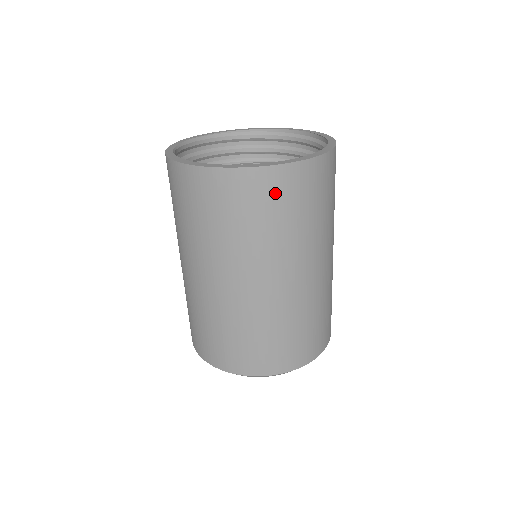
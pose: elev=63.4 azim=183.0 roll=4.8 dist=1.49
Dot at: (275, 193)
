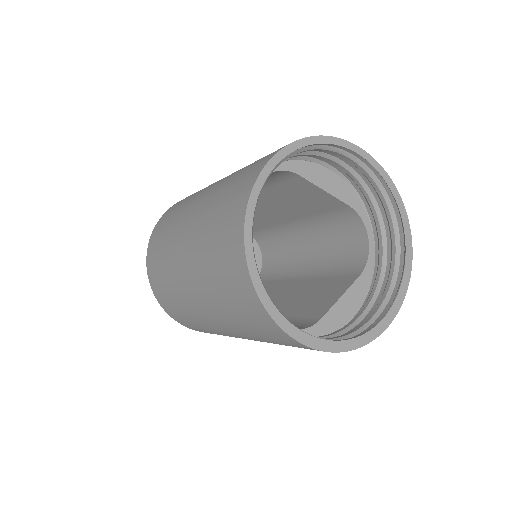
Dot at: occluded
